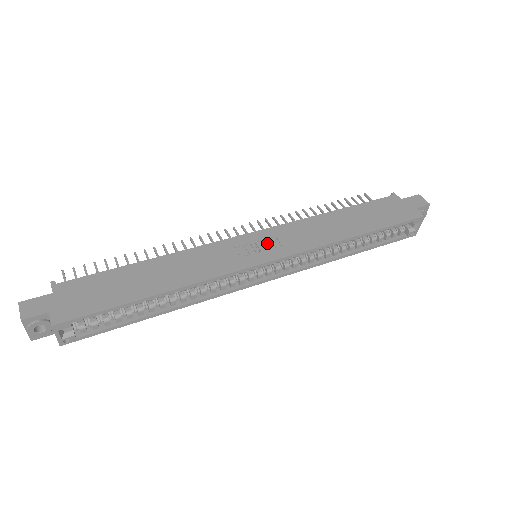
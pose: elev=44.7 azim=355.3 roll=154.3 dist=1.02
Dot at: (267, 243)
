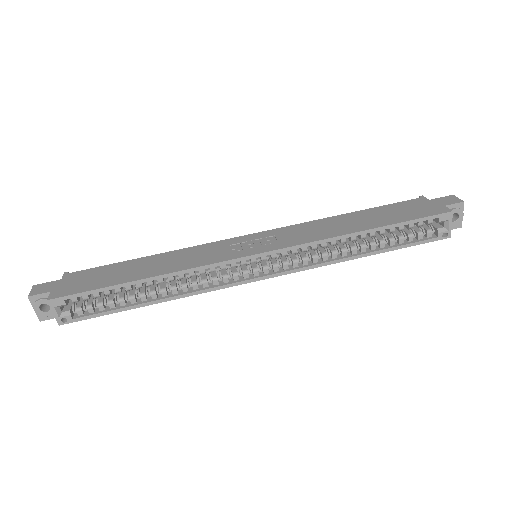
Dot at: (264, 240)
